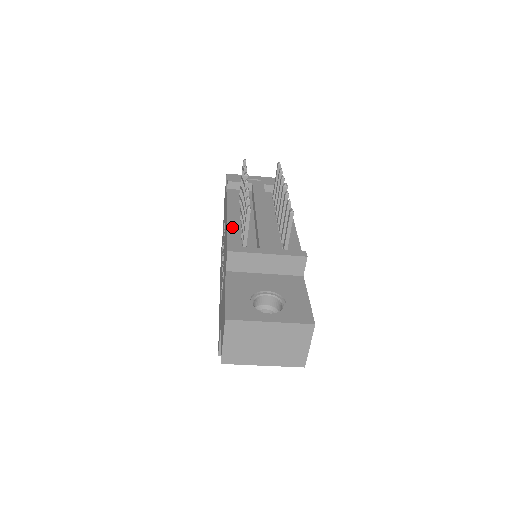
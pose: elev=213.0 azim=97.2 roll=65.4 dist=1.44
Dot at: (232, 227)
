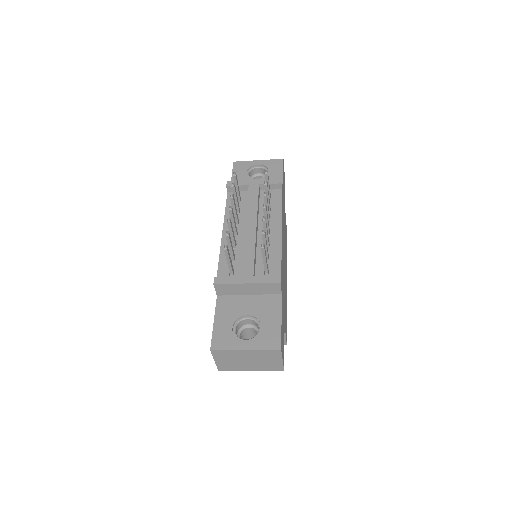
Dot at: occluded
